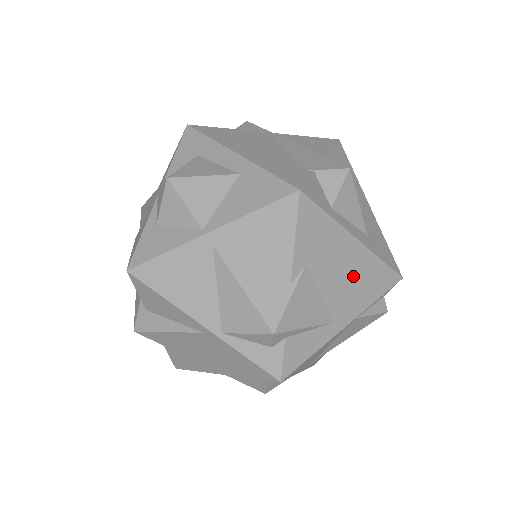
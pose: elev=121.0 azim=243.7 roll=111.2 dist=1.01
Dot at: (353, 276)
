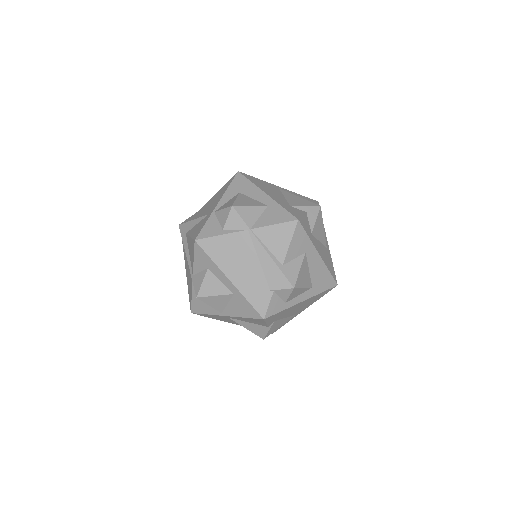
Dot at: (303, 305)
